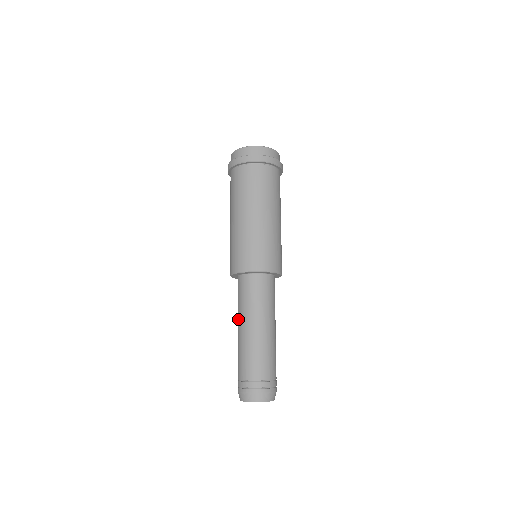
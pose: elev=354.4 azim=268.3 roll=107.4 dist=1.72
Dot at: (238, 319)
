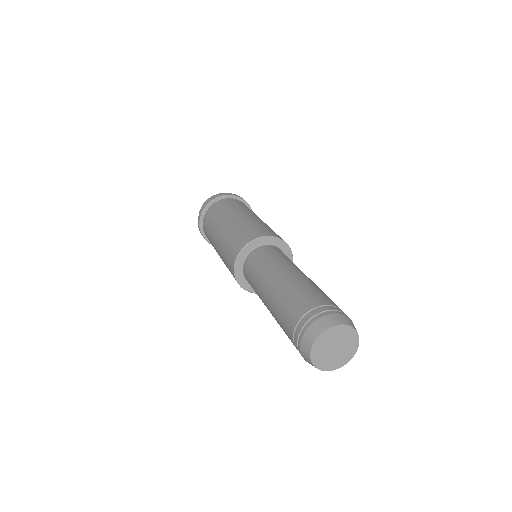
Dot at: (277, 269)
